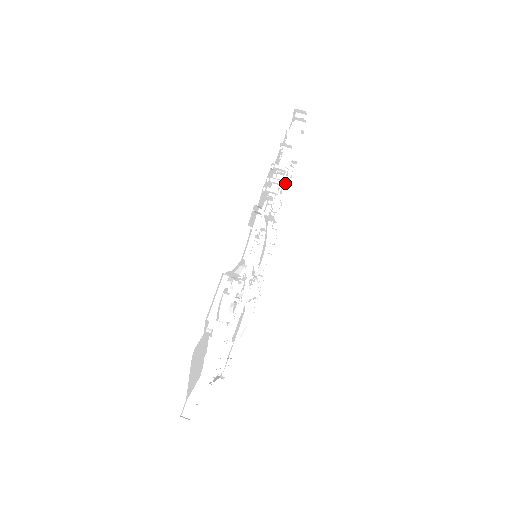
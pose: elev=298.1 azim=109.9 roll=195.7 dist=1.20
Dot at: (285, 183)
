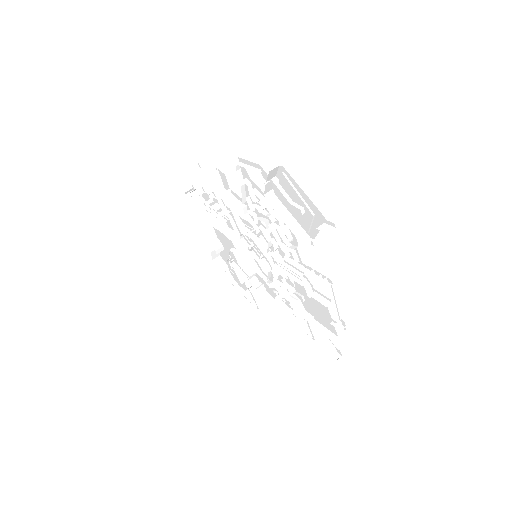
Dot at: occluded
